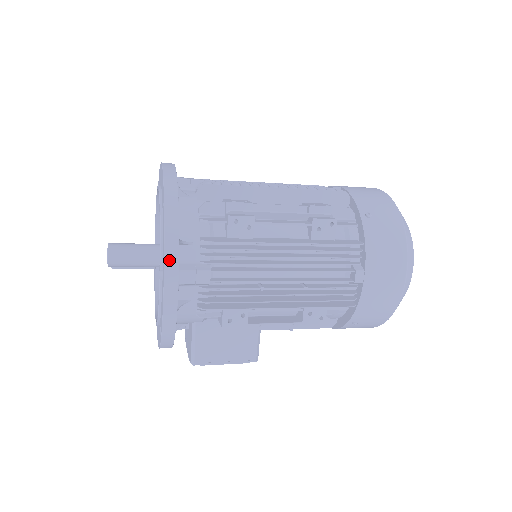
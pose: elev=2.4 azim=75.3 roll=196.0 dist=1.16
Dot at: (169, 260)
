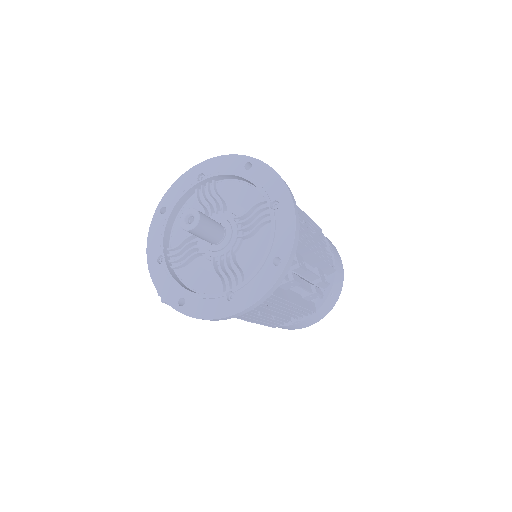
Dot at: (252, 307)
